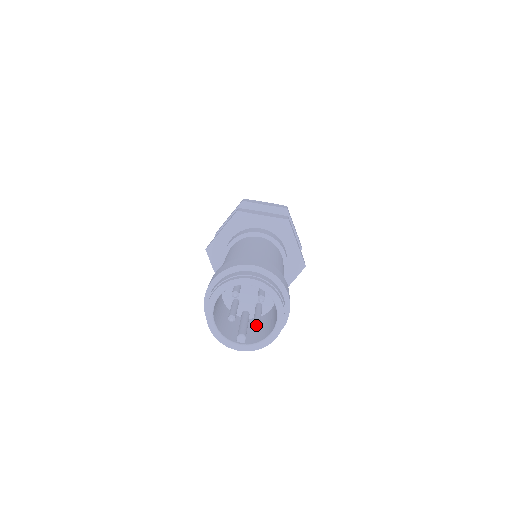
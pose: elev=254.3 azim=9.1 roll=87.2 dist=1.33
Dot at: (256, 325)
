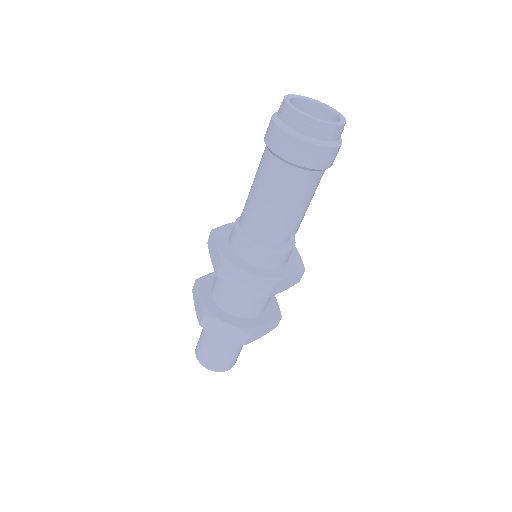
Dot at: occluded
